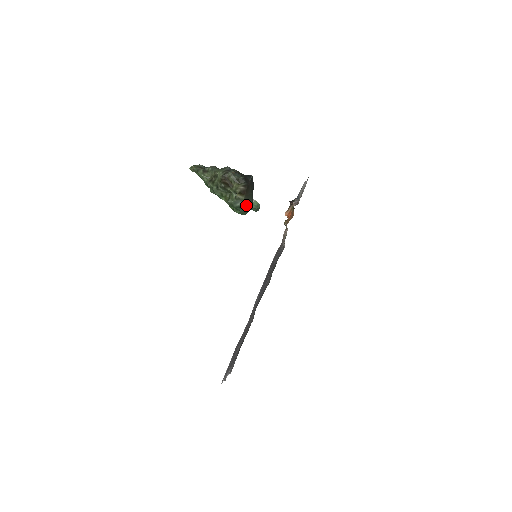
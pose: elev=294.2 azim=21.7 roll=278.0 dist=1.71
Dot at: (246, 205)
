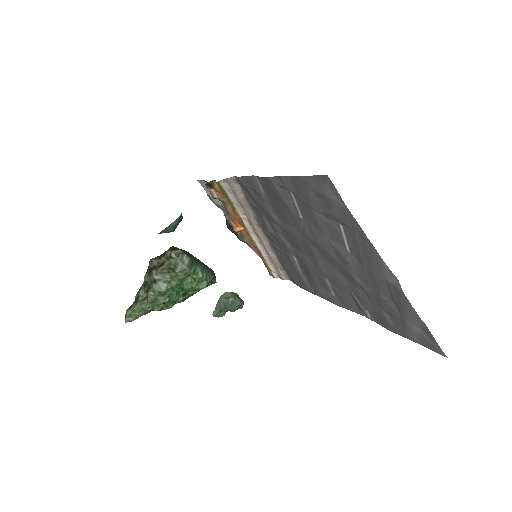
Dot at: (198, 263)
